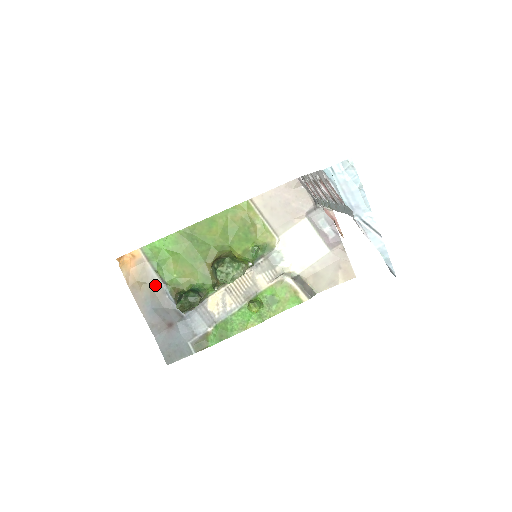
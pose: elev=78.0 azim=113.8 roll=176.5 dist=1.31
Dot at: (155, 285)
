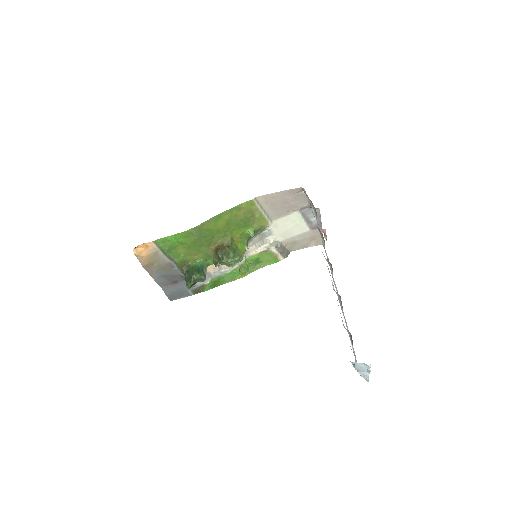
Dot at: (165, 263)
